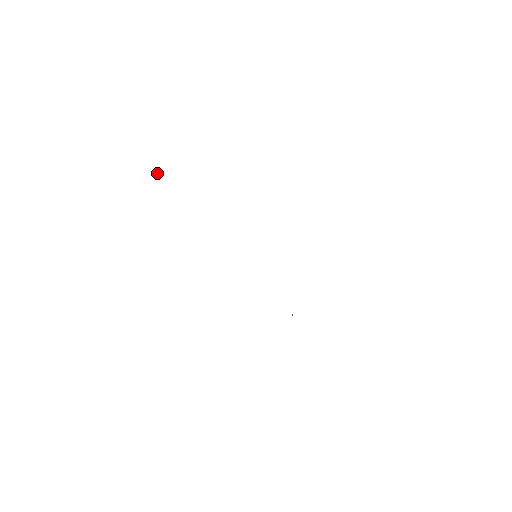
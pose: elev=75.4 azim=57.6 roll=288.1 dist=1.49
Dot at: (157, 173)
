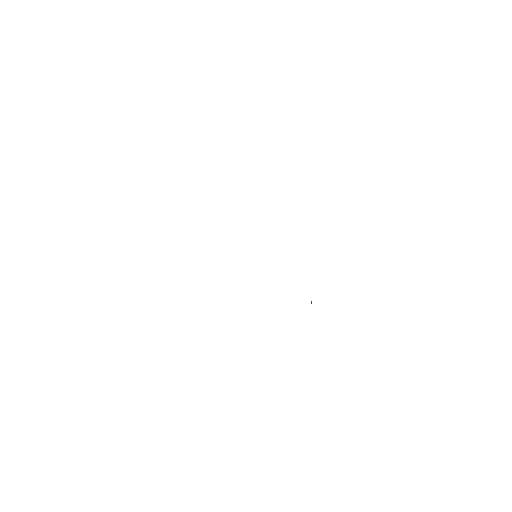
Dot at: occluded
